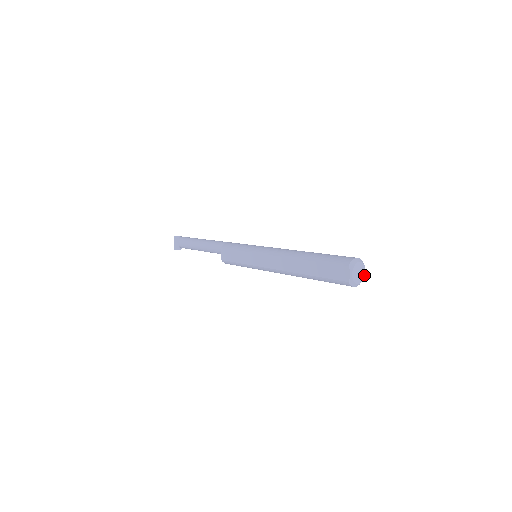
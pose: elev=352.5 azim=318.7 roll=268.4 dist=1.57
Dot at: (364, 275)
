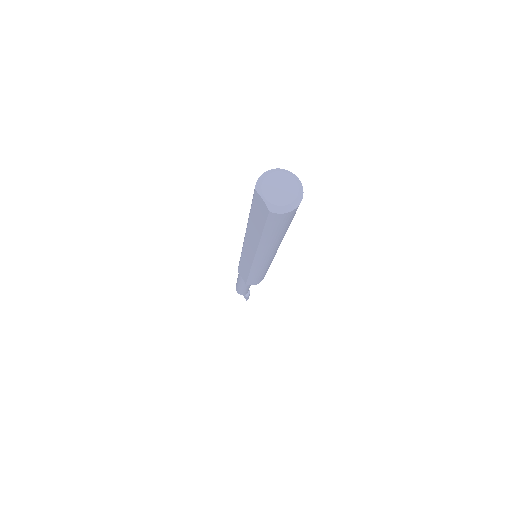
Dot at: (296, 186)
